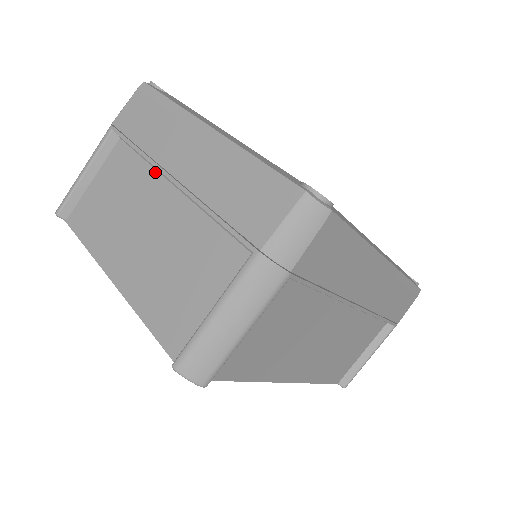
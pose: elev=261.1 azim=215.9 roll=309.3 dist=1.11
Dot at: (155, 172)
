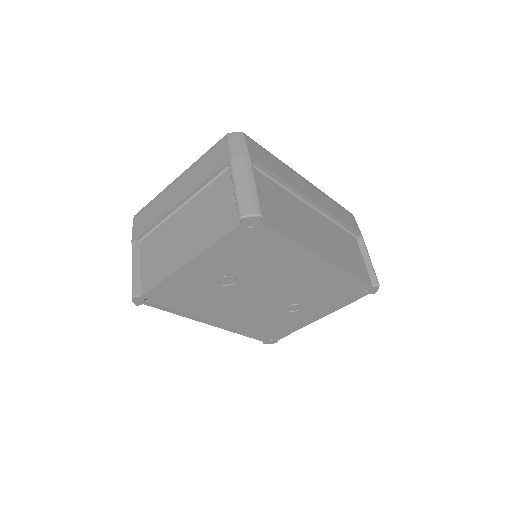
Dot at: (168, 220)
